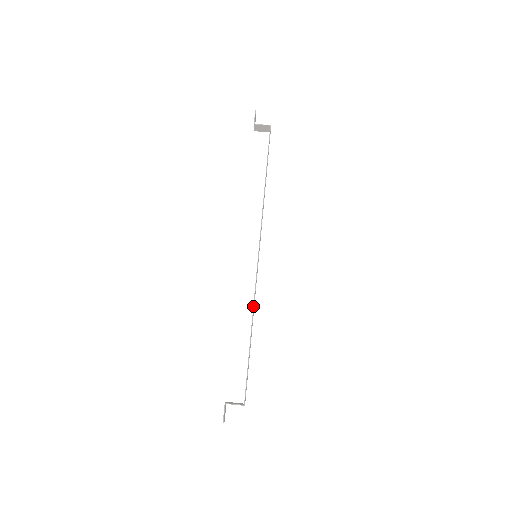
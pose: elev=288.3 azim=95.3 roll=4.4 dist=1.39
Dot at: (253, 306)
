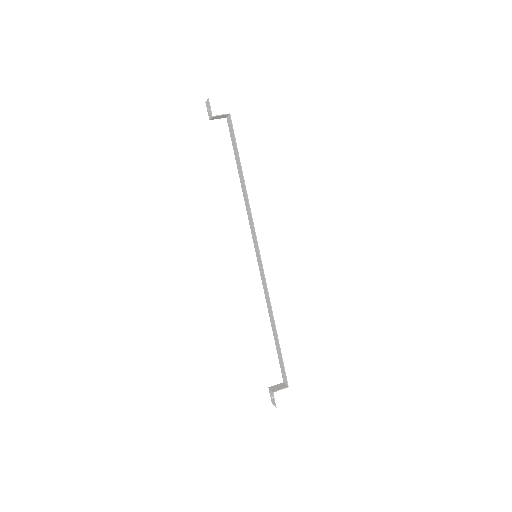
Dot at: (270, 305)
